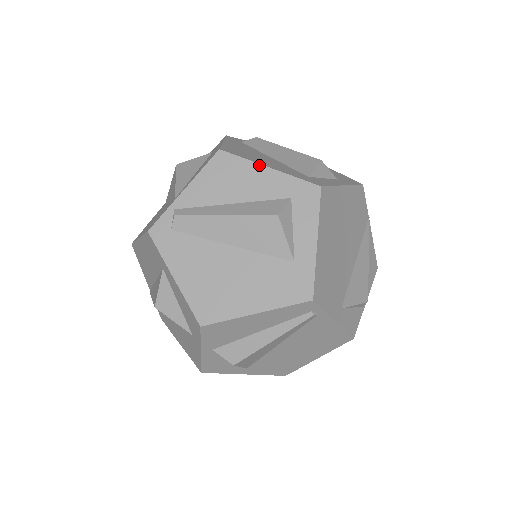
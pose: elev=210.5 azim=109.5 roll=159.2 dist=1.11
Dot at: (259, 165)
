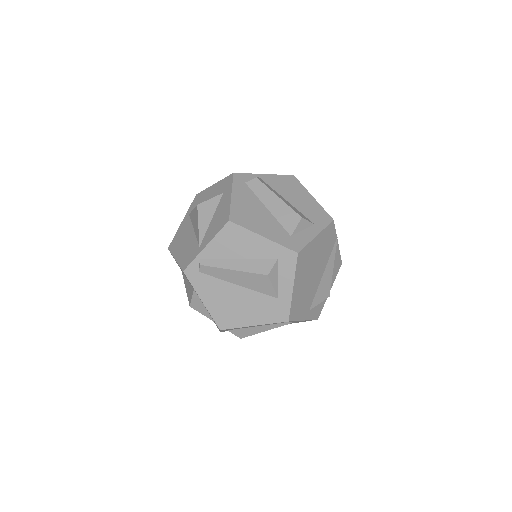
Dot at: (257, 235)
